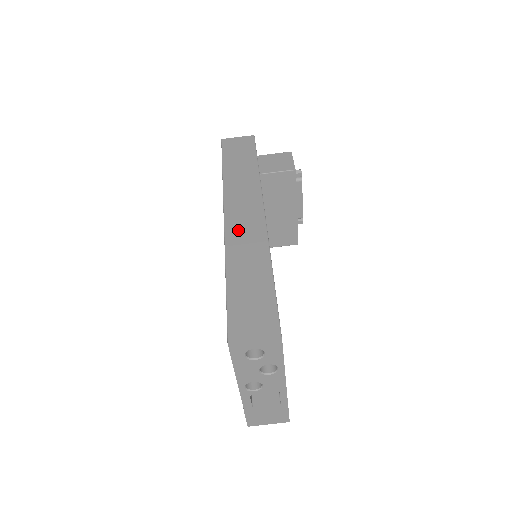
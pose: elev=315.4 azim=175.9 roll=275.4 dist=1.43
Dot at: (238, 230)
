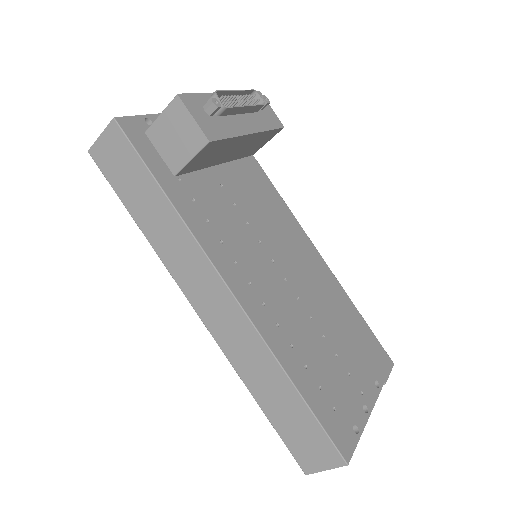
Dot at: (224, 332)
